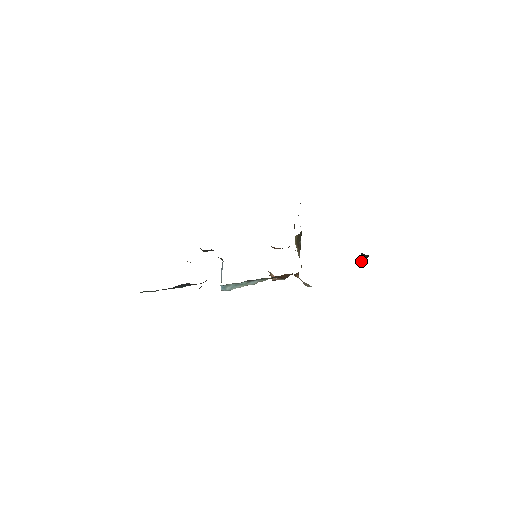
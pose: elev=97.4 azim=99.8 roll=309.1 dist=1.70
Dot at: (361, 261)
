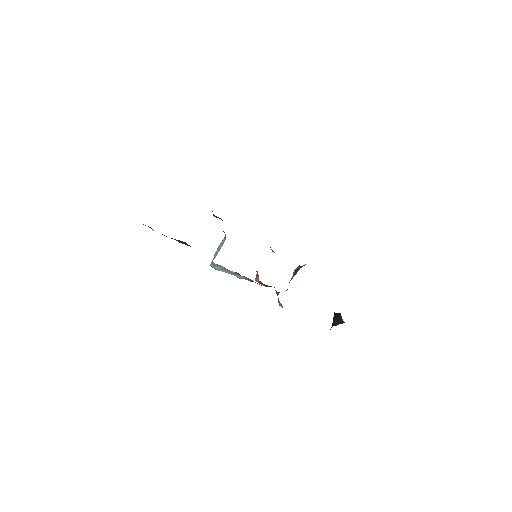
Dot at: (335, 319)
